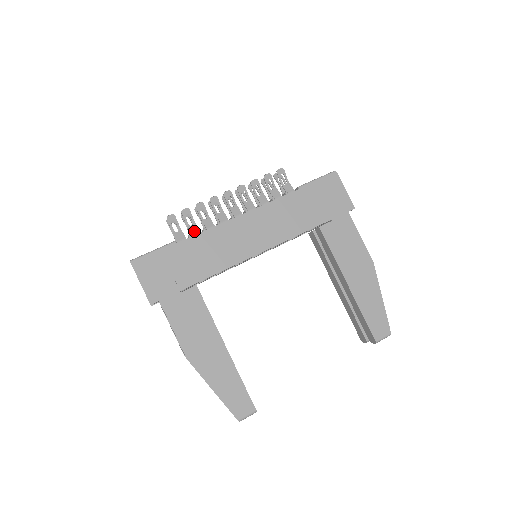
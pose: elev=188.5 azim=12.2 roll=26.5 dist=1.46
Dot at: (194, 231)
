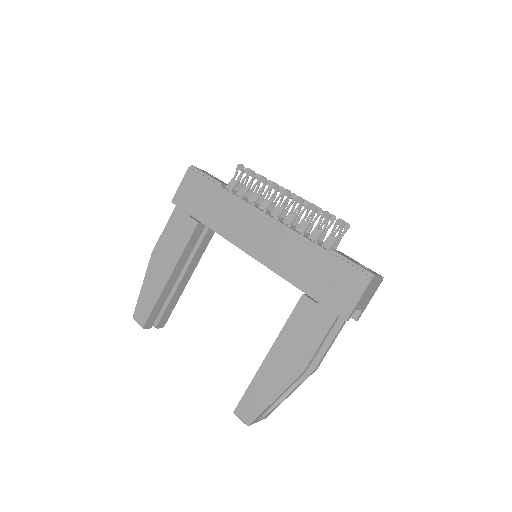
Dot at: (241, 191)
